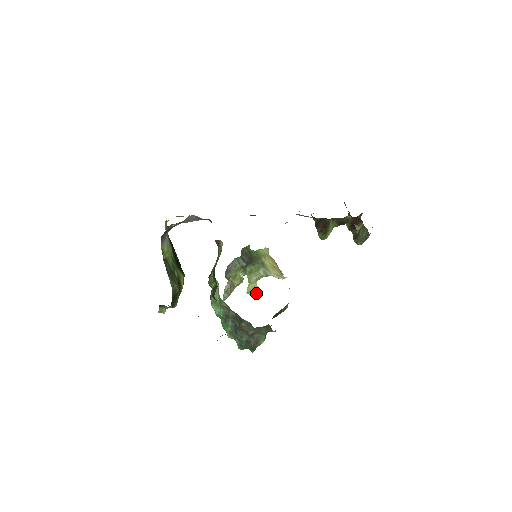
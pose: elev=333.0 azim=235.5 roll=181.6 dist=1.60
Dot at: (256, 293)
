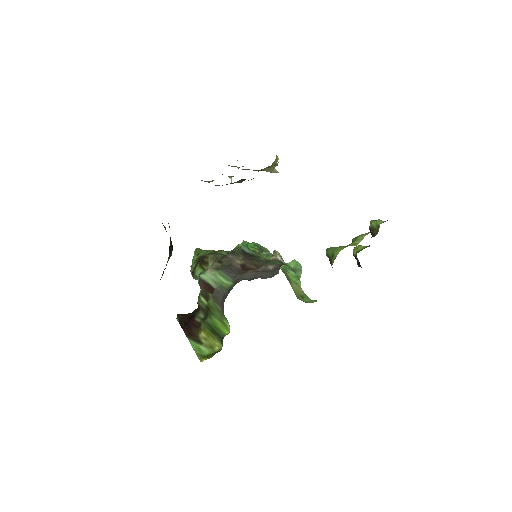
Dot at: (237, 167)
